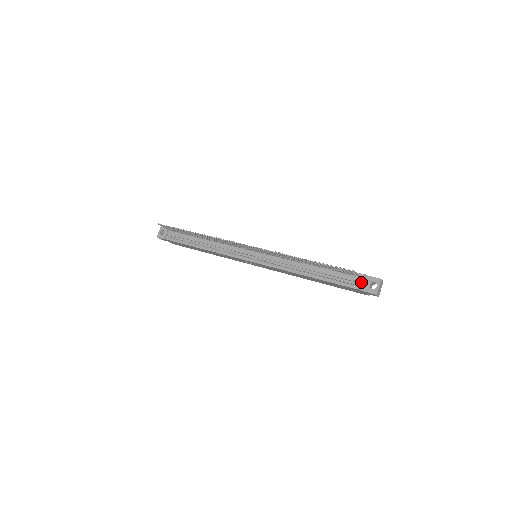
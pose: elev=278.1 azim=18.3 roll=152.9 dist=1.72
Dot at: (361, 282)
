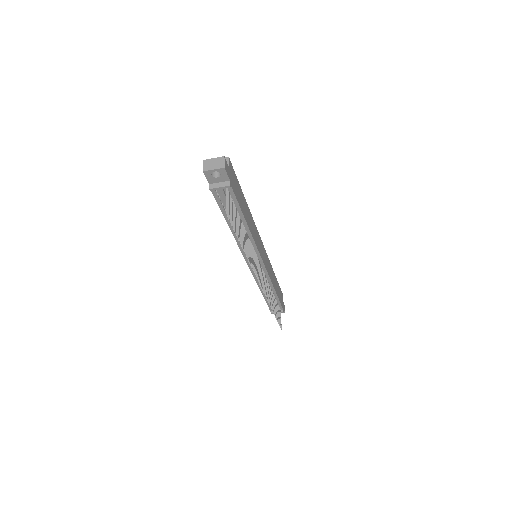
Dot at: occluded
